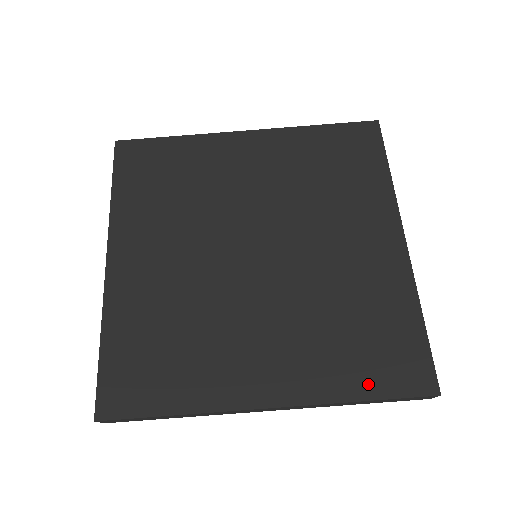
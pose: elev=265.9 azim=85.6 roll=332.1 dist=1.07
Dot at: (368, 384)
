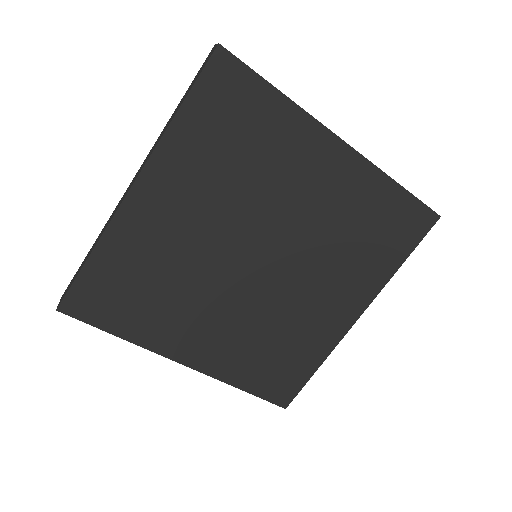
Dot at: (398, 254)
